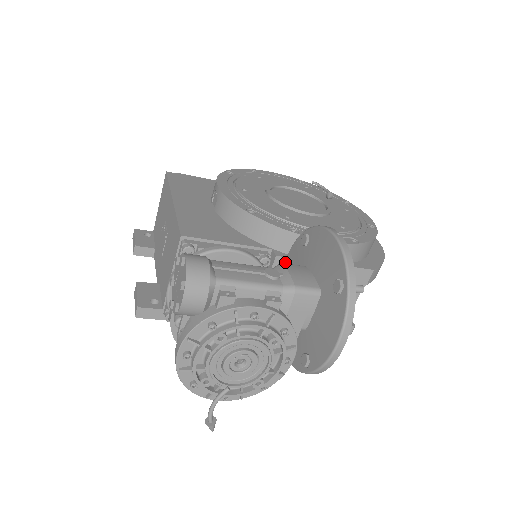
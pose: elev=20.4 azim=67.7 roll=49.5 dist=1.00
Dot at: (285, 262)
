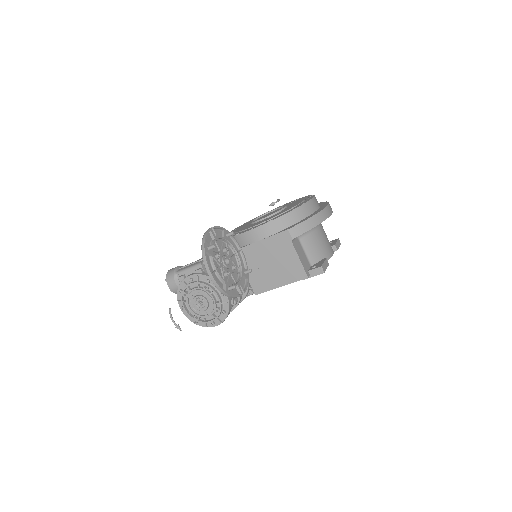
Dot at: occluded
